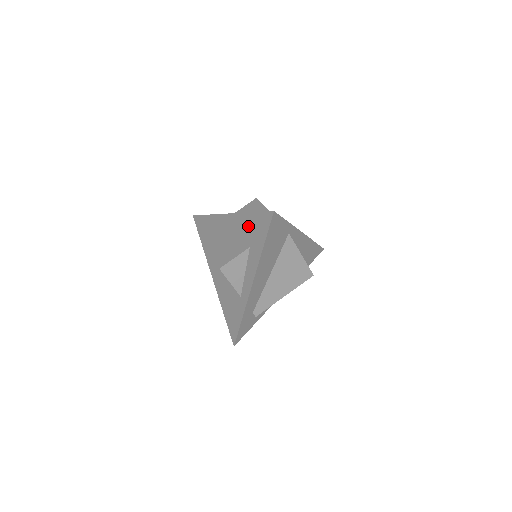
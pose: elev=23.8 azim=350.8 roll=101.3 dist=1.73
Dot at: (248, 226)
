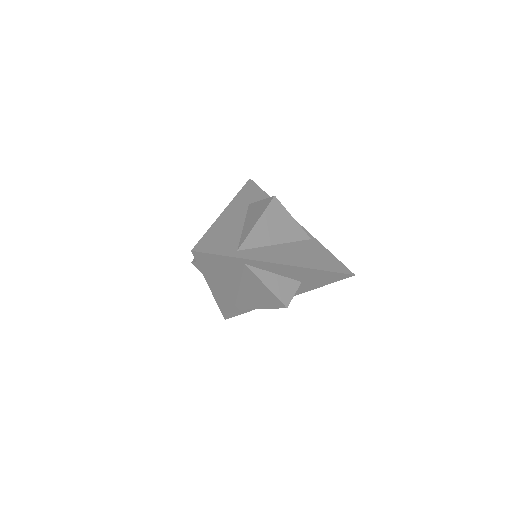
Dot at: occluded
